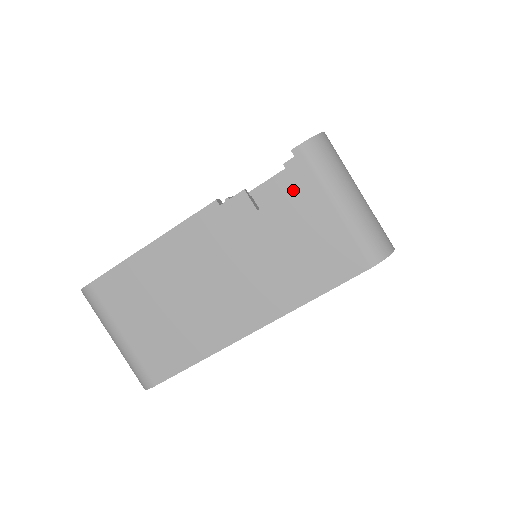
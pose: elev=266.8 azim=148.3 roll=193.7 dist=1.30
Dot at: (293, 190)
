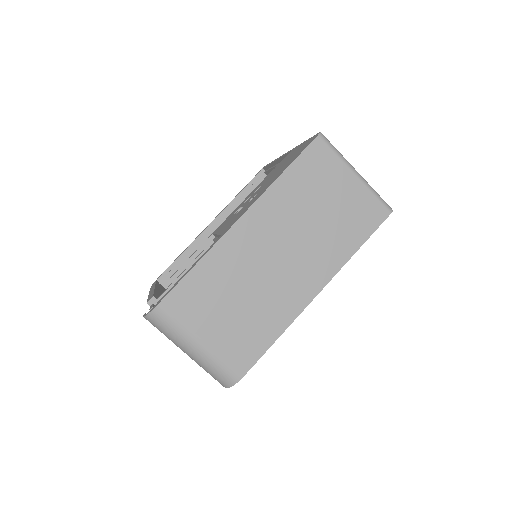
Dot at: occluded
